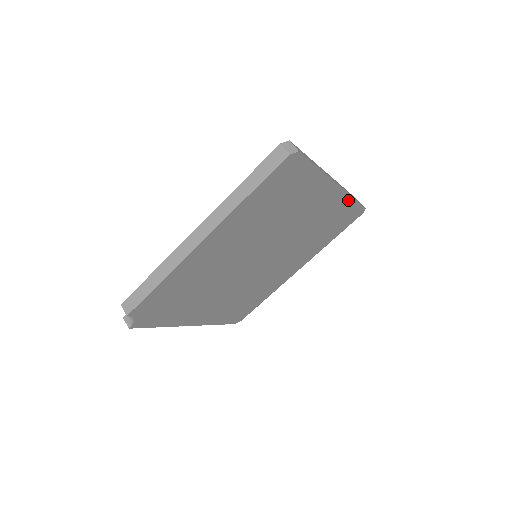
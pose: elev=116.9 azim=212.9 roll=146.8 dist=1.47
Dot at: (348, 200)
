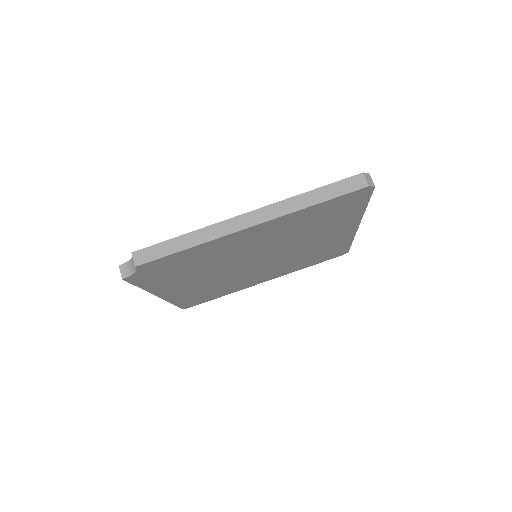
Dot at: (349, 240)
